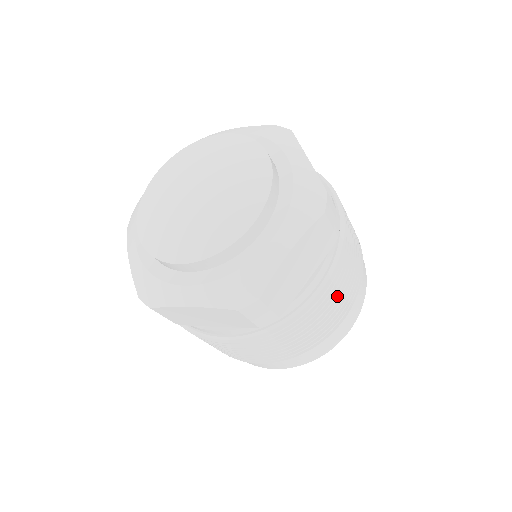
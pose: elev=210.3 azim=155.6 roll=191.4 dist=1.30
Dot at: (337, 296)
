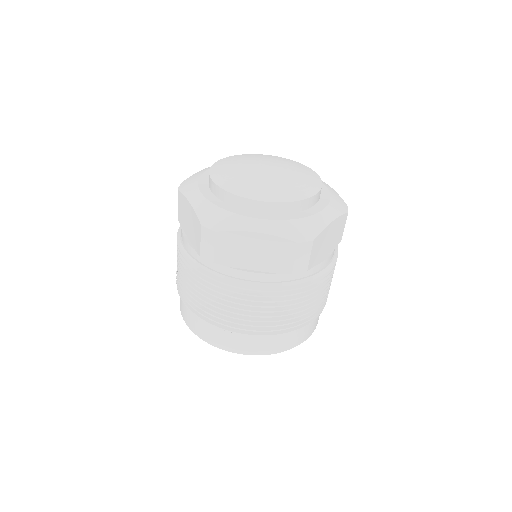
Dot at: (255, 309)
